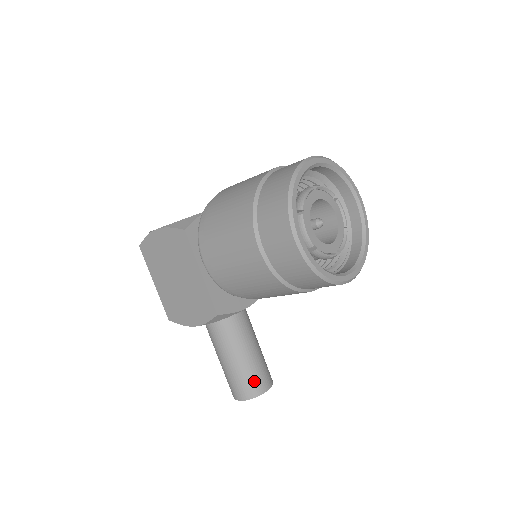
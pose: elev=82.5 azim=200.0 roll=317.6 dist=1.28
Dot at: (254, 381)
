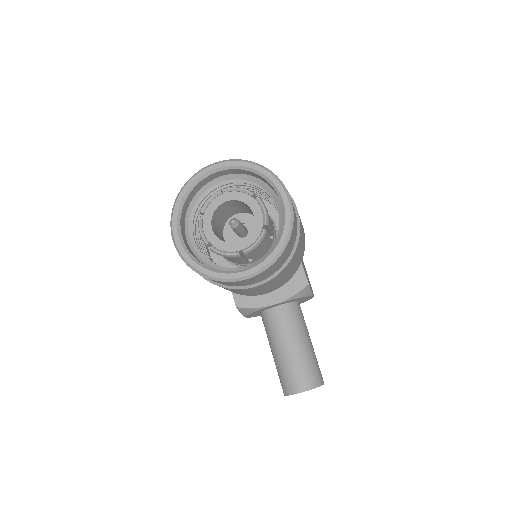
Dot at: (288, 379)
